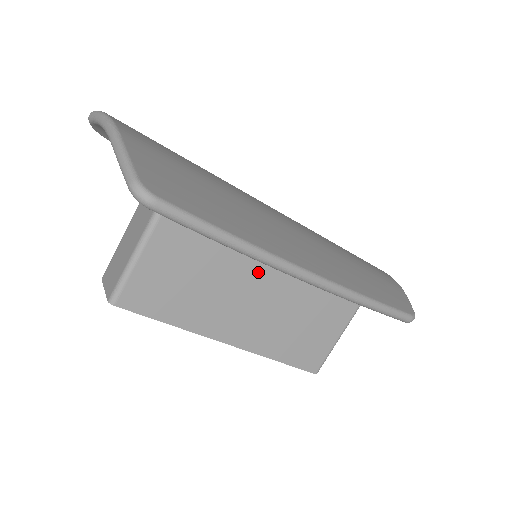
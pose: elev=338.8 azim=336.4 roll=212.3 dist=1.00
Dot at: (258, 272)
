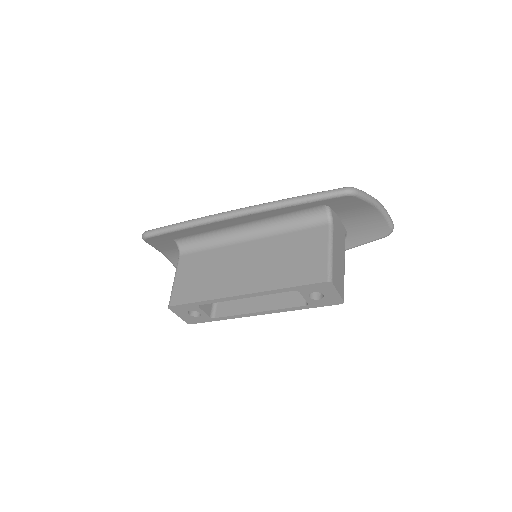
Dot at: (240, 250)
